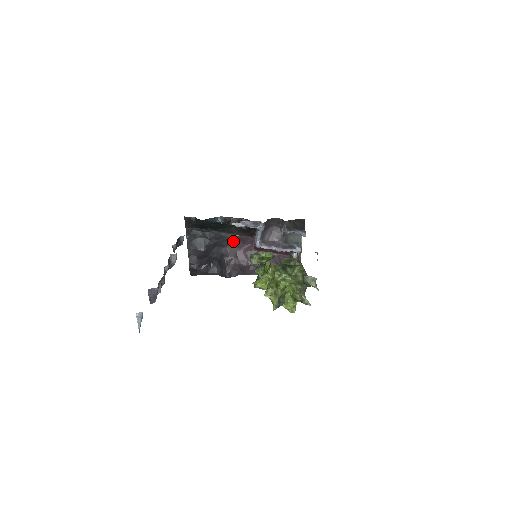
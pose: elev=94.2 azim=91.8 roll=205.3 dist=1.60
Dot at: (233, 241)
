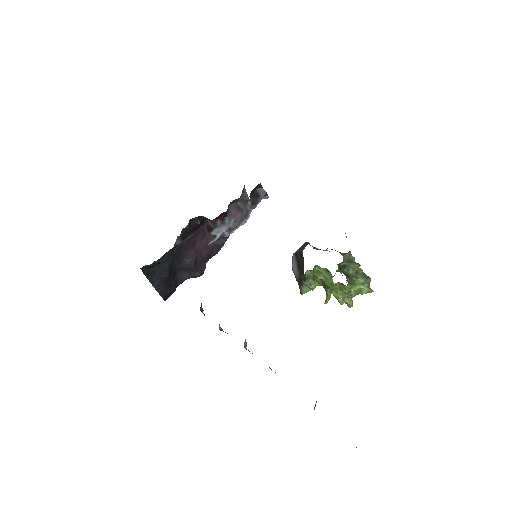
Dot at: (188, 243)
